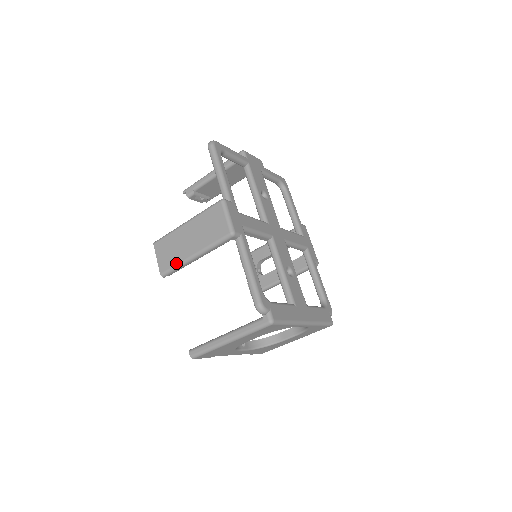
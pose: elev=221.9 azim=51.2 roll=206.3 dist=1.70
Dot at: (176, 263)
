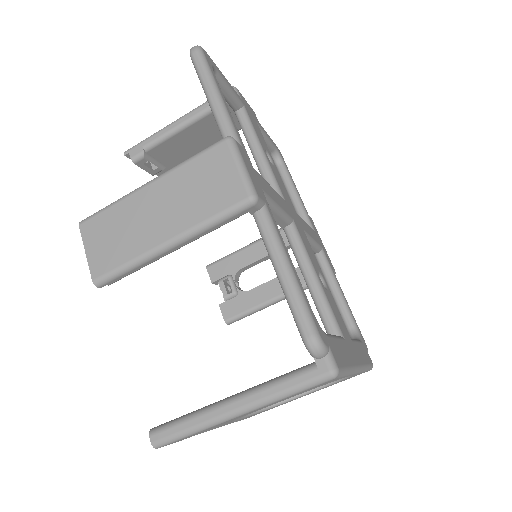
Dot at: (128, 259)
